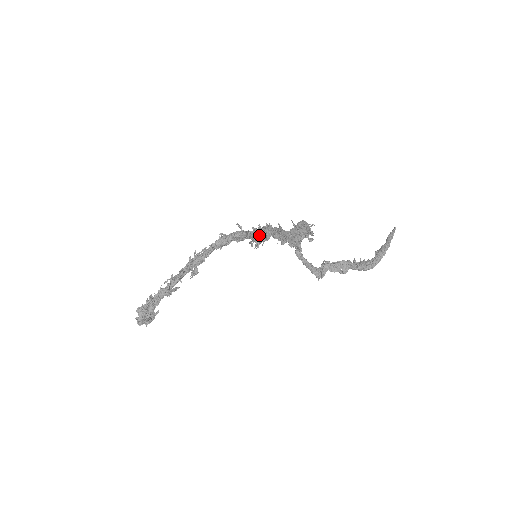
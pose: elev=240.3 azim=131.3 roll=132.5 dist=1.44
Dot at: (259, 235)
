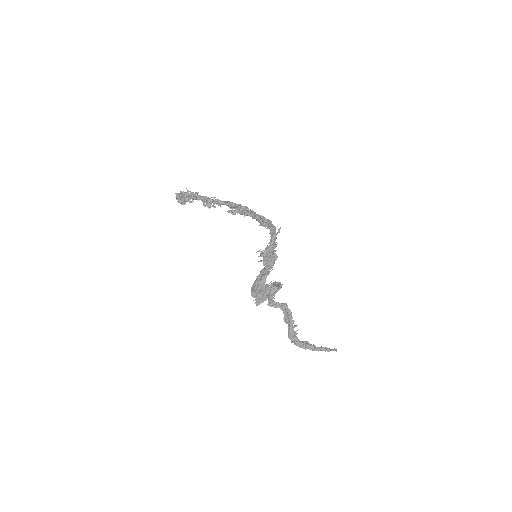
Dot at: (267, 254)
